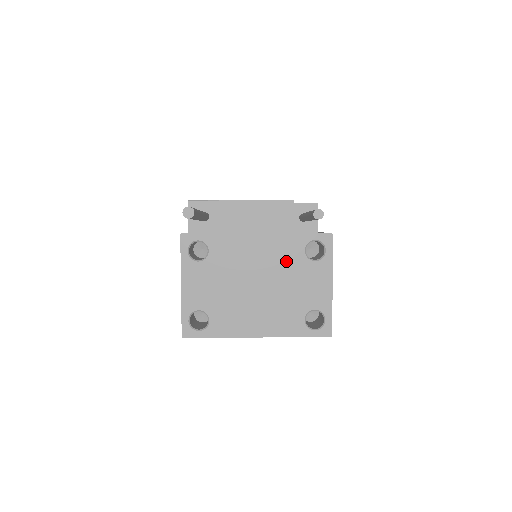
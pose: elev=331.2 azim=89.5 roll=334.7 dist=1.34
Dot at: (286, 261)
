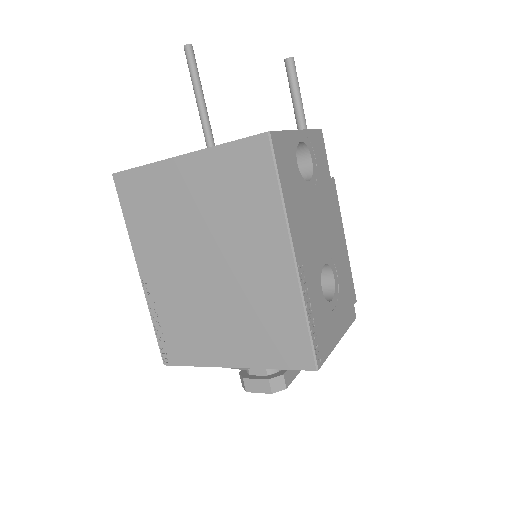
Dot at: occluded
